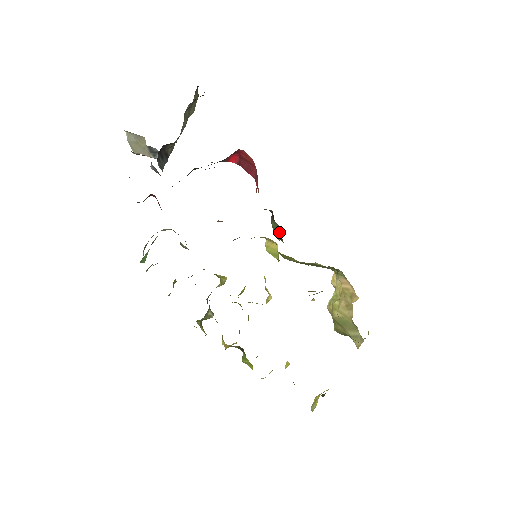
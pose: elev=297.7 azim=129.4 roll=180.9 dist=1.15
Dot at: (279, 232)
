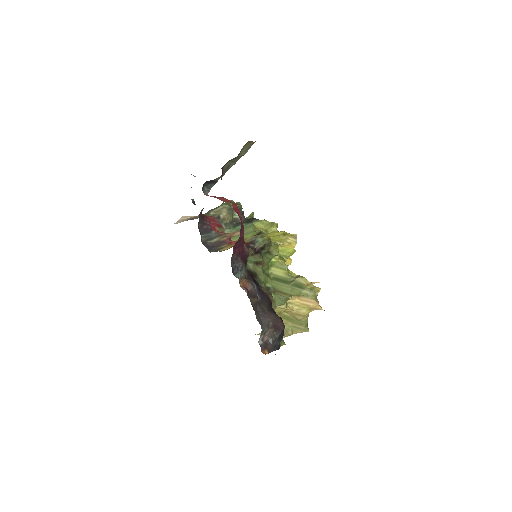
Dot at: (258, 261)
